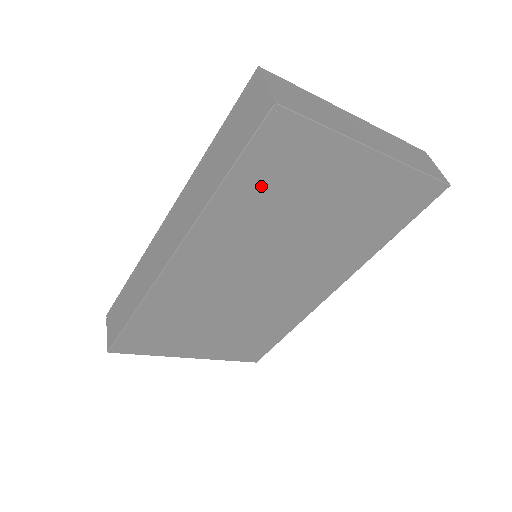
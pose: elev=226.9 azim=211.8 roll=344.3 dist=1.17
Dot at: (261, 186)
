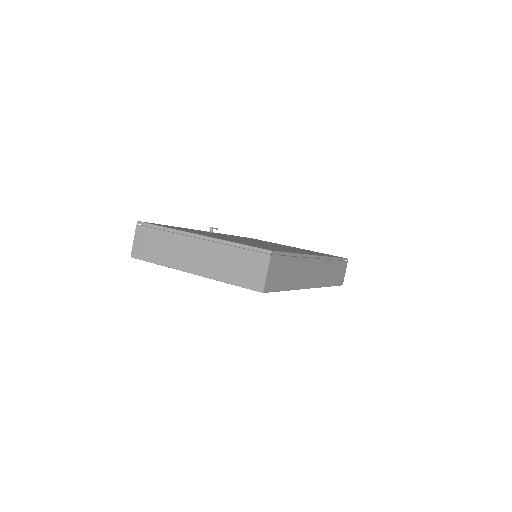
Dot at: occluded
